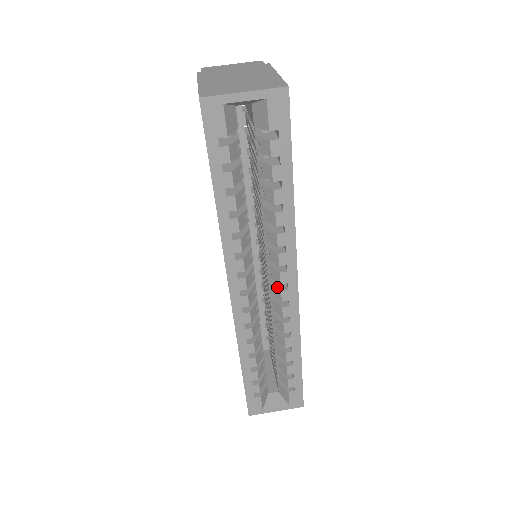
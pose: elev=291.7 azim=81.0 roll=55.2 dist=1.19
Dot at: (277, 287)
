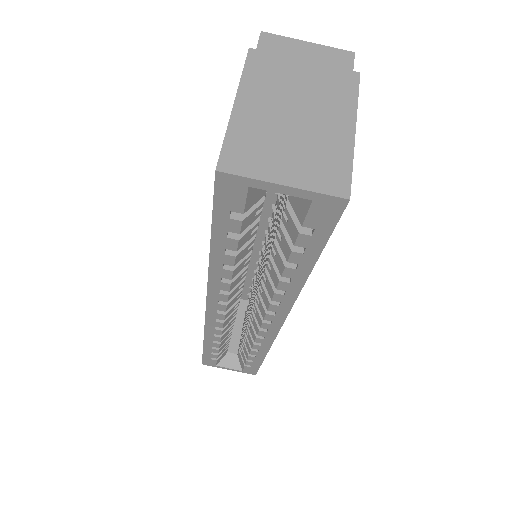
Dot at: (260, 316)
